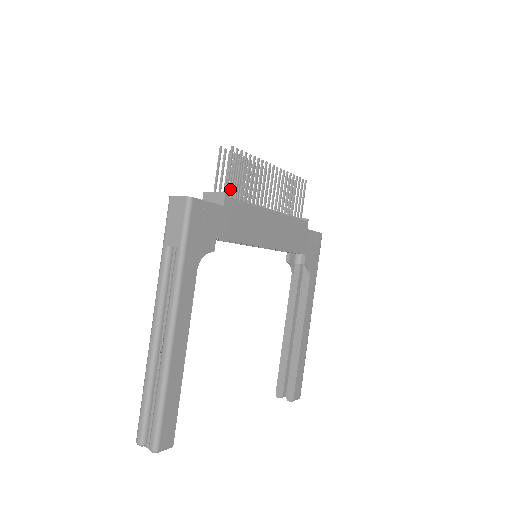
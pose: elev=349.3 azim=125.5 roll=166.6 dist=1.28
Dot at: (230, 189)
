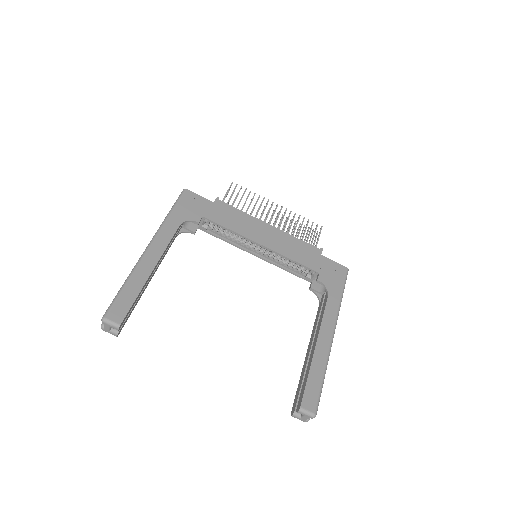
Dot at: occluded
